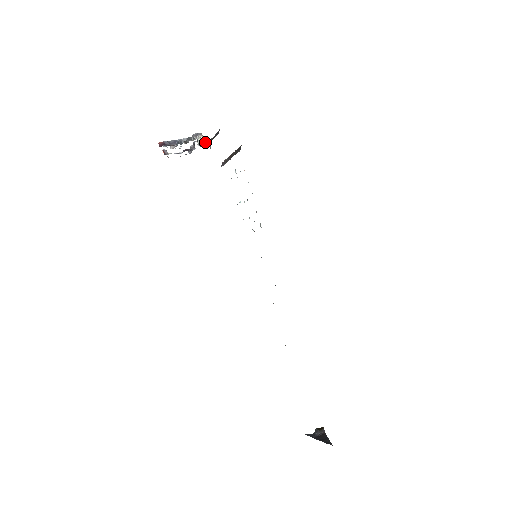
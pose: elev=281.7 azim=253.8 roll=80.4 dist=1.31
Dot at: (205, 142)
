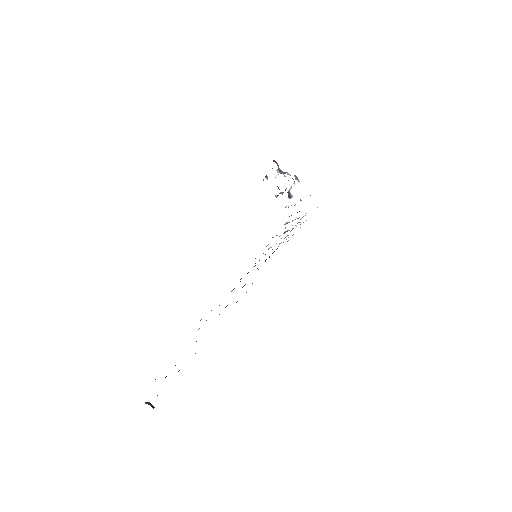
Dot at: (292, 196)
